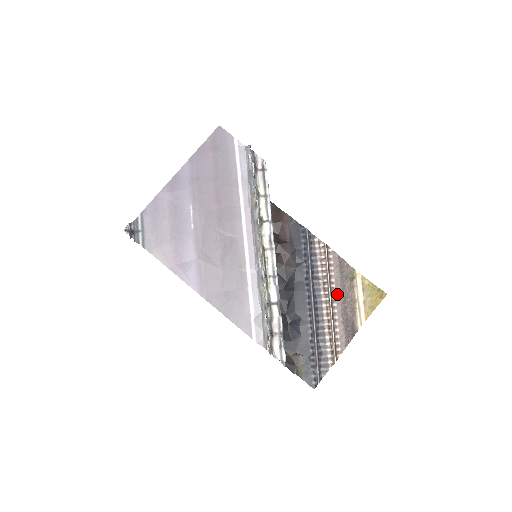
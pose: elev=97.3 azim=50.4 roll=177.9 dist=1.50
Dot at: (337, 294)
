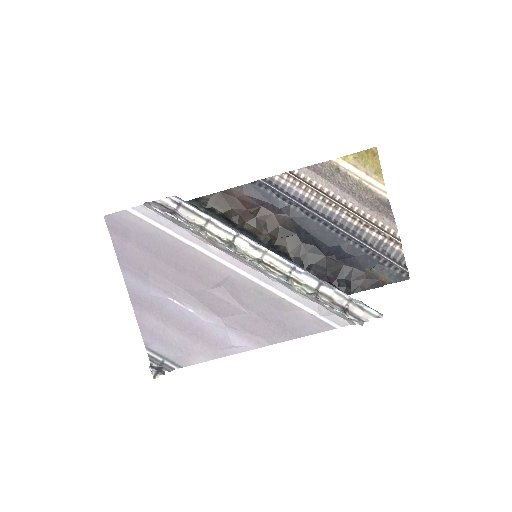
Dot at: (342, 196)
